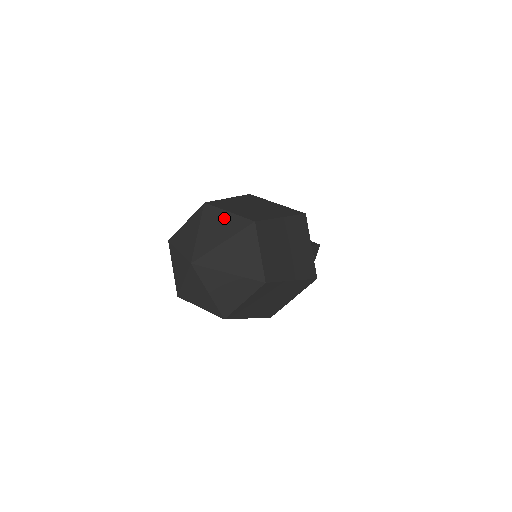
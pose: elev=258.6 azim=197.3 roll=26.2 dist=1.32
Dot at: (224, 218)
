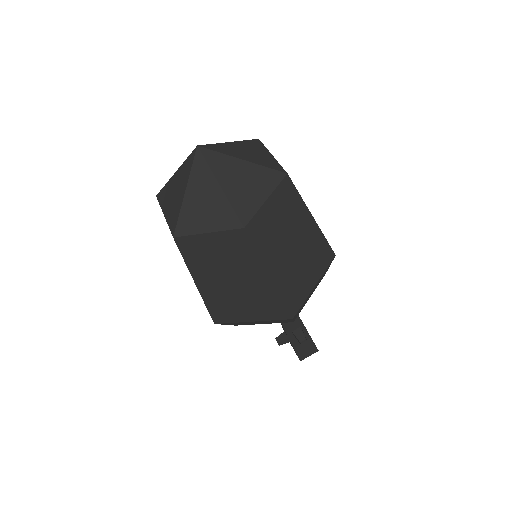
Dot at: (263, 153)
